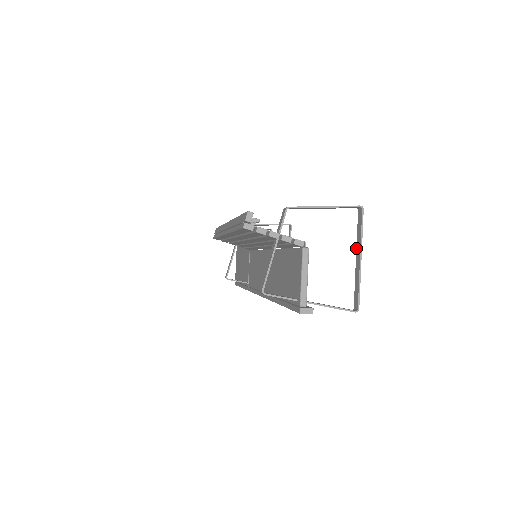
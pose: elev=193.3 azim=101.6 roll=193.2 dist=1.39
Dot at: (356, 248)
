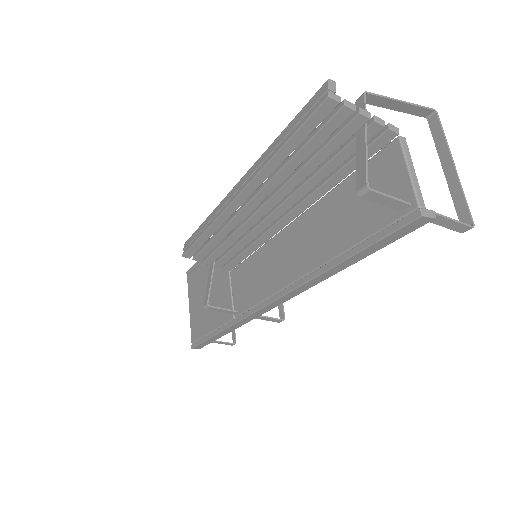
Dot at: occluded
